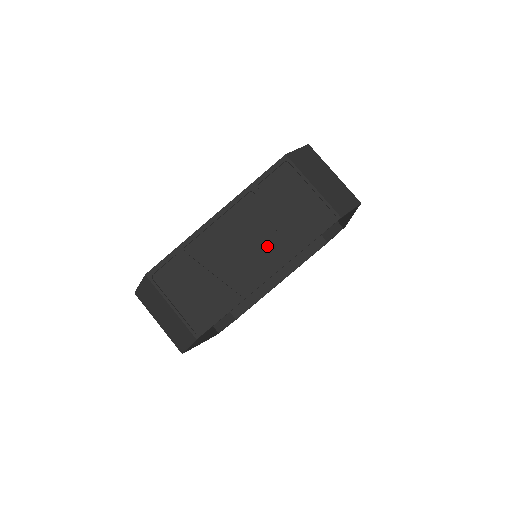
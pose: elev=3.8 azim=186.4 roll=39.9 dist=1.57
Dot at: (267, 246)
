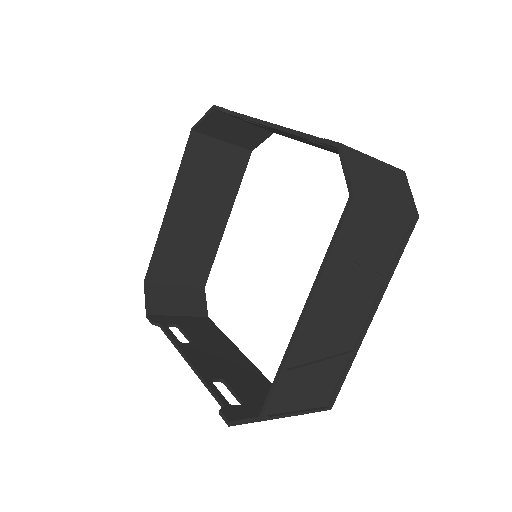
Dot at: (362, 295)
